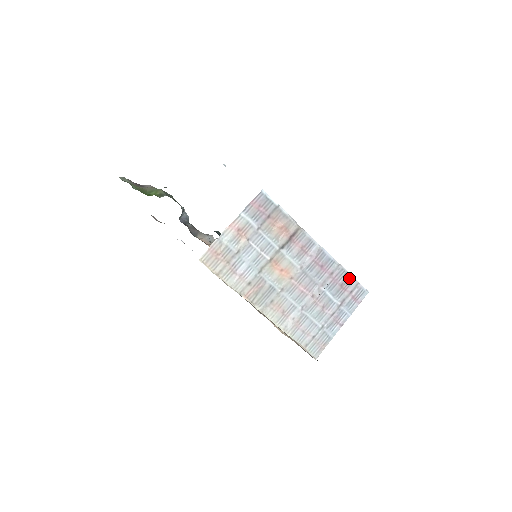
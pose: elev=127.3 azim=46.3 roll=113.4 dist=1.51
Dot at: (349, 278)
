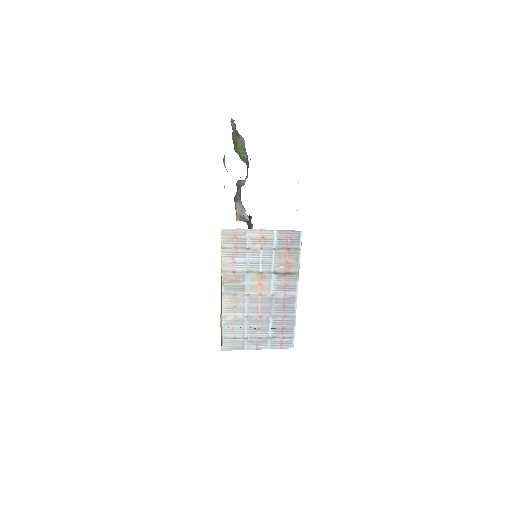
Dot at: (292, 329)
